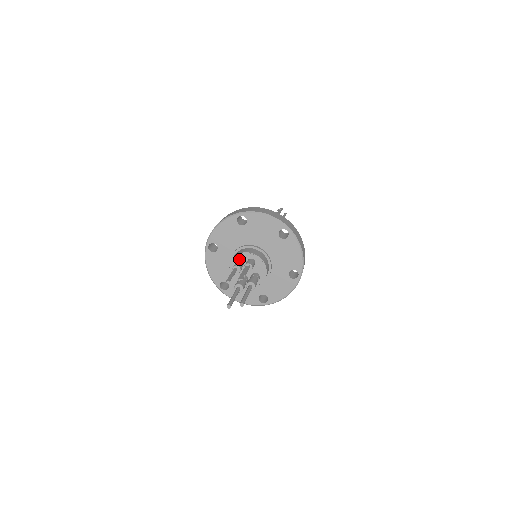
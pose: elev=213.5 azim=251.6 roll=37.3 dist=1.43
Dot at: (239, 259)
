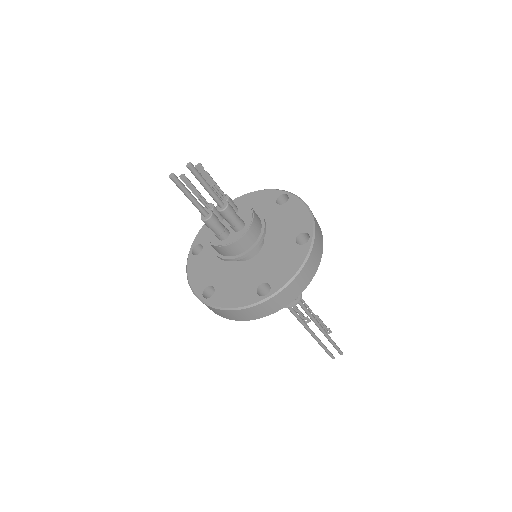
Dot at: occluded
